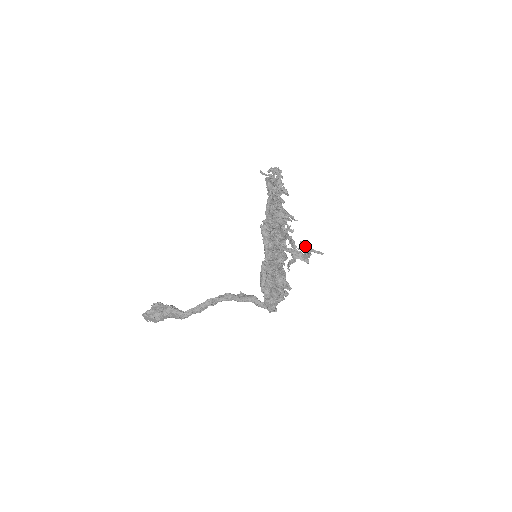
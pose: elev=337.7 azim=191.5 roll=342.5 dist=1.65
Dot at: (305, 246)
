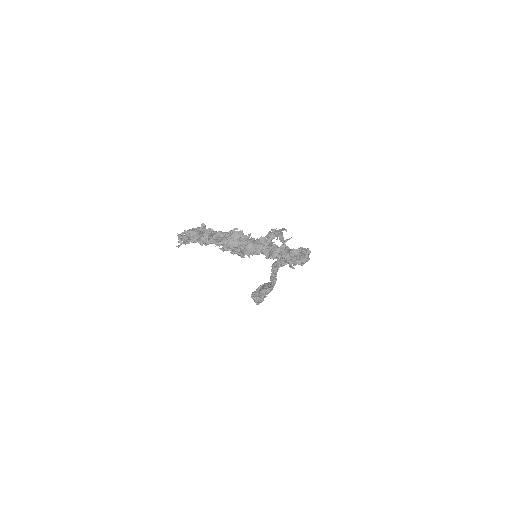
Dot at: occluded
